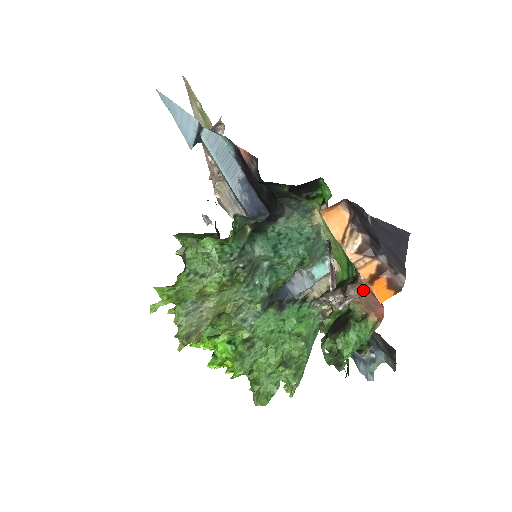
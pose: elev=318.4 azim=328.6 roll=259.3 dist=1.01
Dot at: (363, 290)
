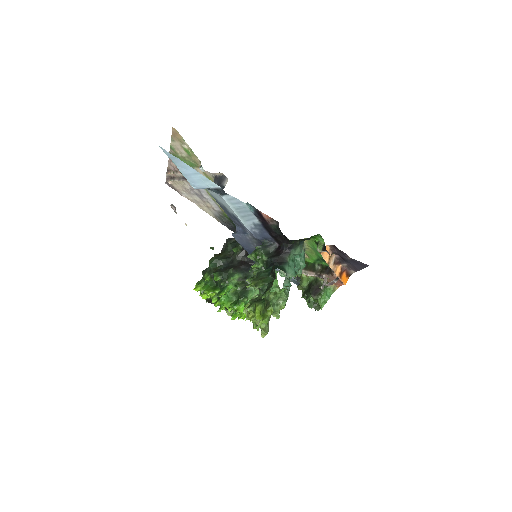
Dot at: occluded
